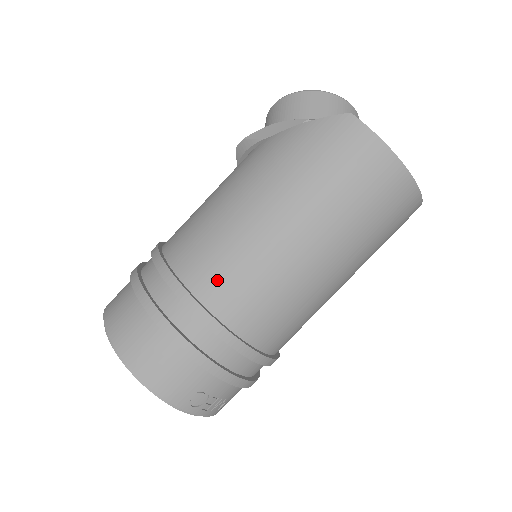
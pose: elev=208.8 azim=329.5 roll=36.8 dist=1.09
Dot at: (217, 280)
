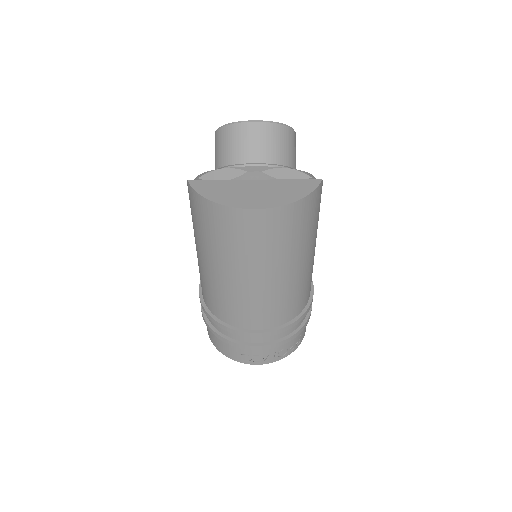
Dot at: (206, 296)
